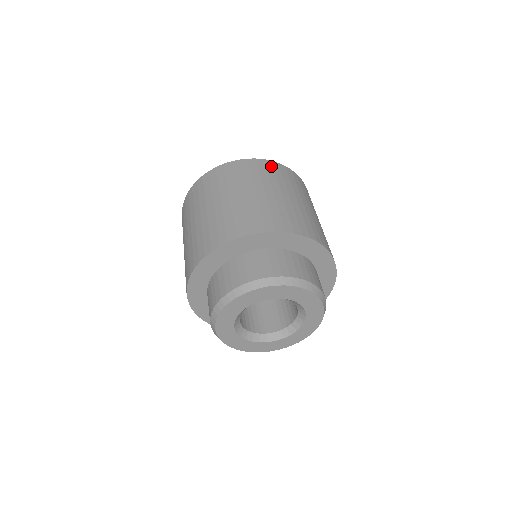
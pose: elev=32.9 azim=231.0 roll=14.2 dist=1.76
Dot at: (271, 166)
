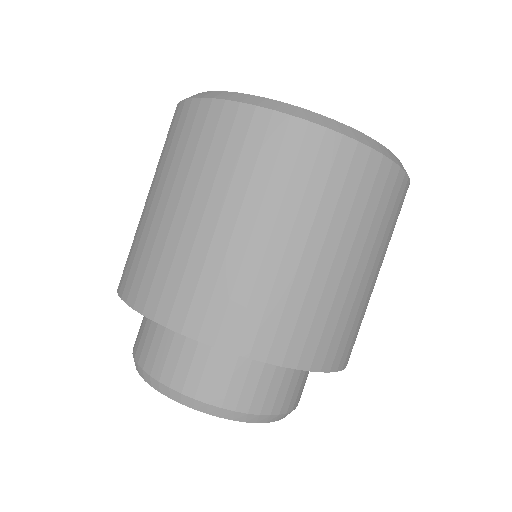
Dot at: (384, 180)
